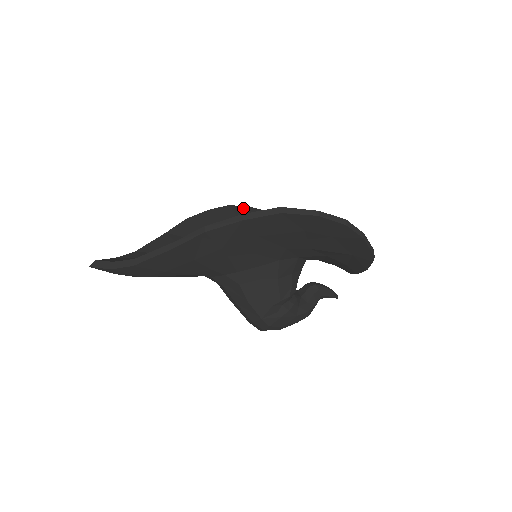
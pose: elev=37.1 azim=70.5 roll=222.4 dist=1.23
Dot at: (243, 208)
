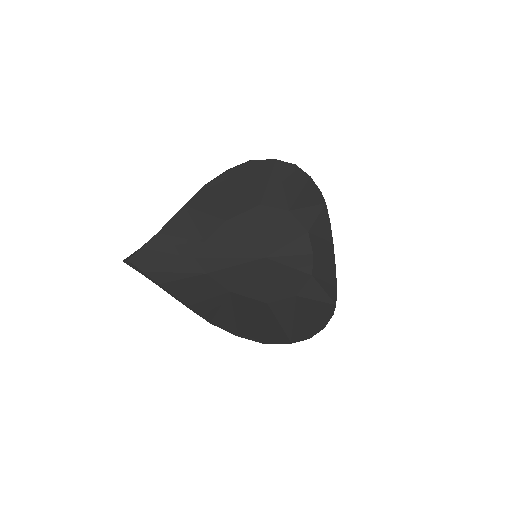
Dot at: (265, 163)
